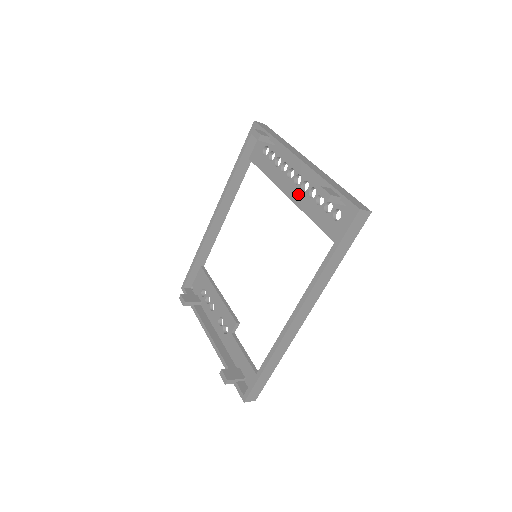
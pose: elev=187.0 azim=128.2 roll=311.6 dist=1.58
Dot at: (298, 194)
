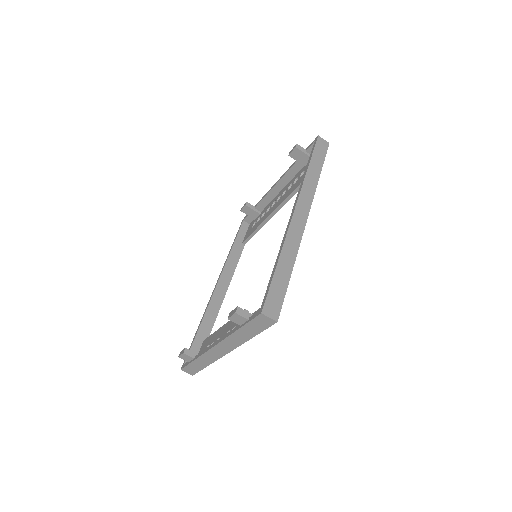
Dot at: (281, 200)
